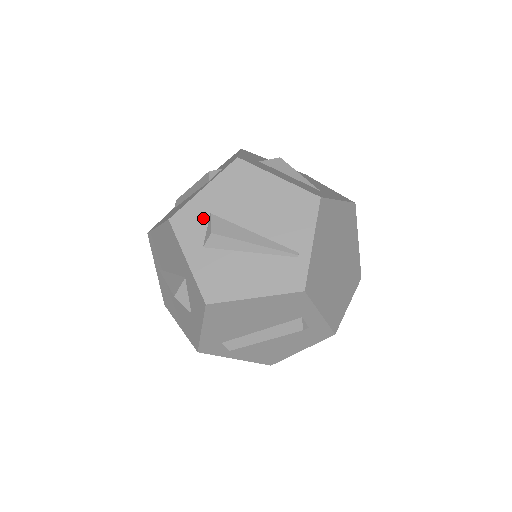
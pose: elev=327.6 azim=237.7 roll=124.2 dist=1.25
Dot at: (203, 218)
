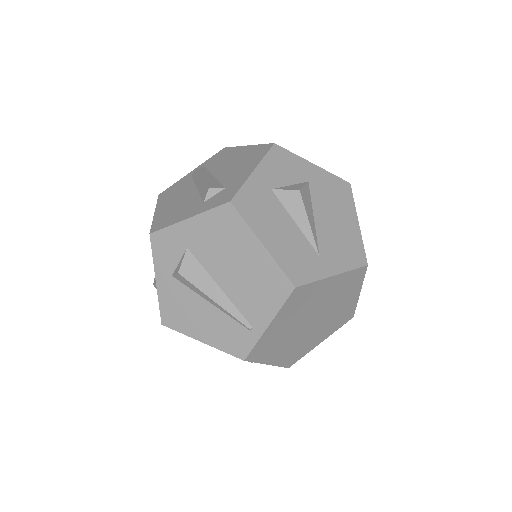
Dot at: (179, 249)
